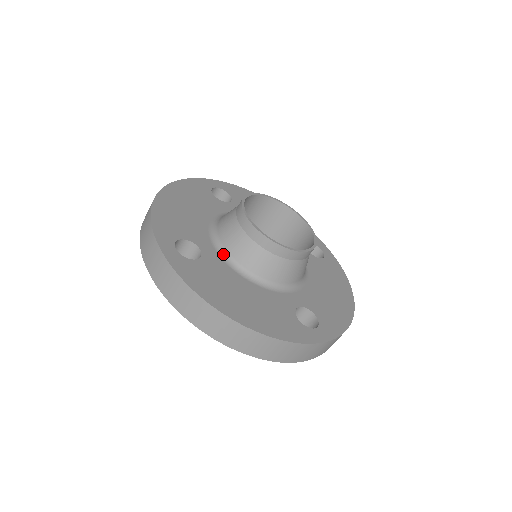
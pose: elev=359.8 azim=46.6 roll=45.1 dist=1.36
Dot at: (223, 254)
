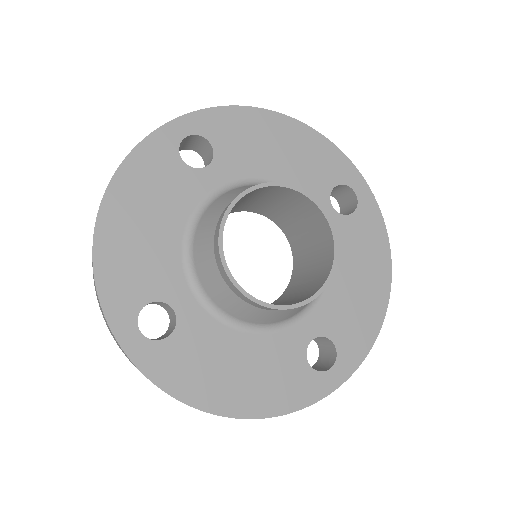
Dot at: (206, 302)
